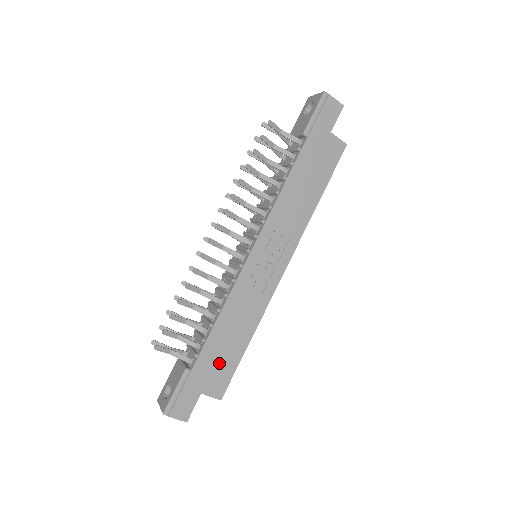
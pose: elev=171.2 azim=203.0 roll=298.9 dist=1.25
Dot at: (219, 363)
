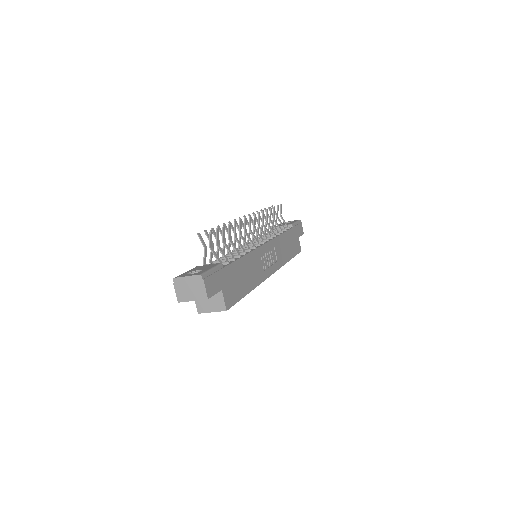
Dot at: (235, 283)
